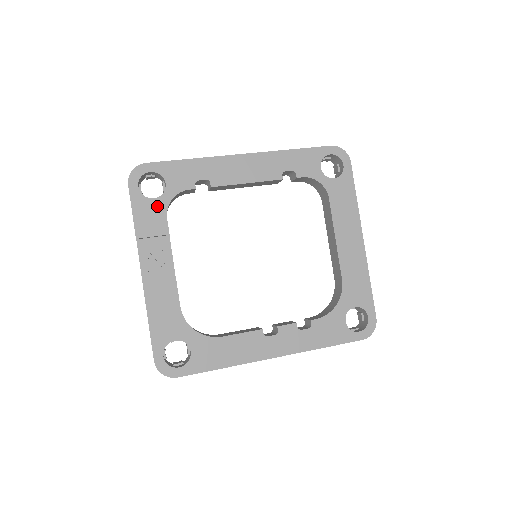
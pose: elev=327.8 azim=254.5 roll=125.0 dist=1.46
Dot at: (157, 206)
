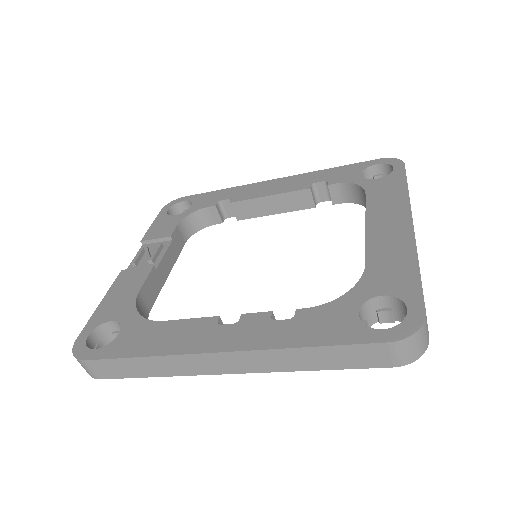
Dot at: (174, 220)
